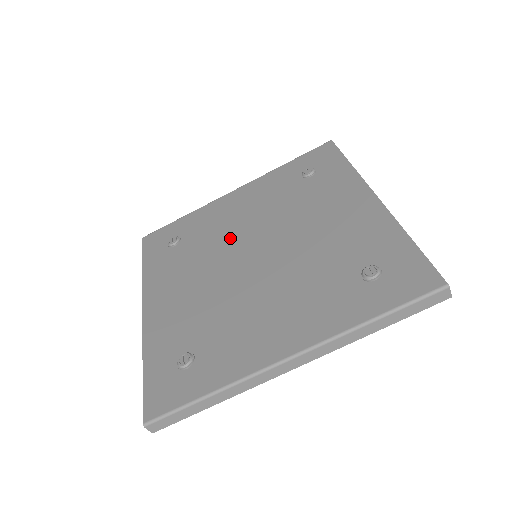
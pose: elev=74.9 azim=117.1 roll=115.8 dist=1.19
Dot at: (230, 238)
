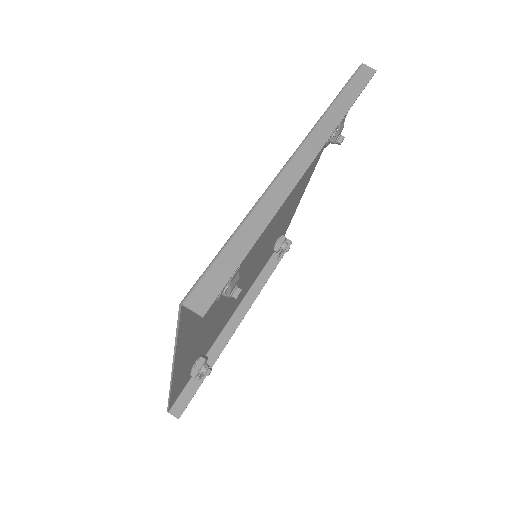
Dot at: occluded
